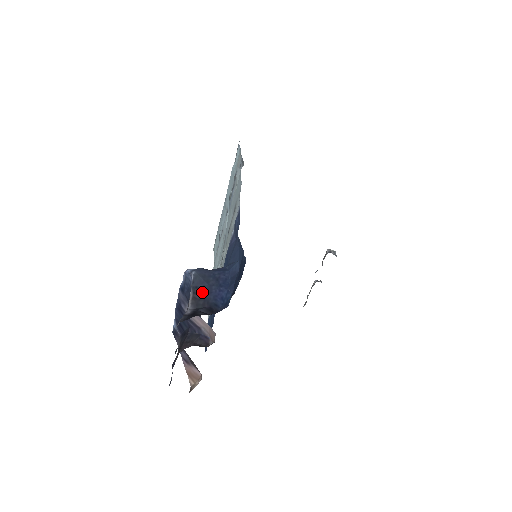
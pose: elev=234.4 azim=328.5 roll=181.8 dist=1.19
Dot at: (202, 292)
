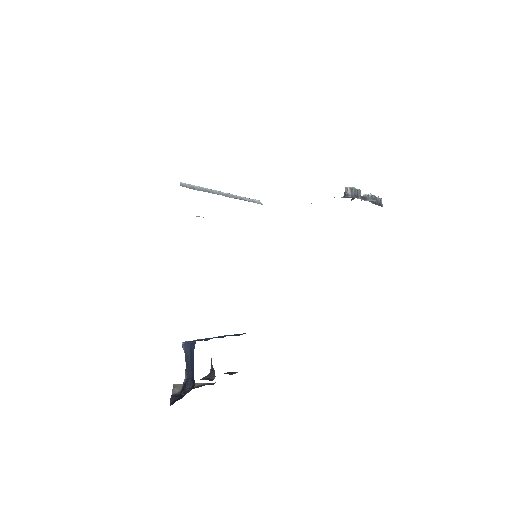
Dot at: (188, 366)
